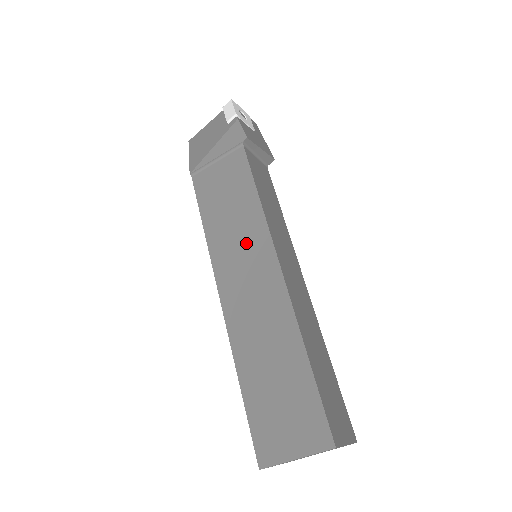
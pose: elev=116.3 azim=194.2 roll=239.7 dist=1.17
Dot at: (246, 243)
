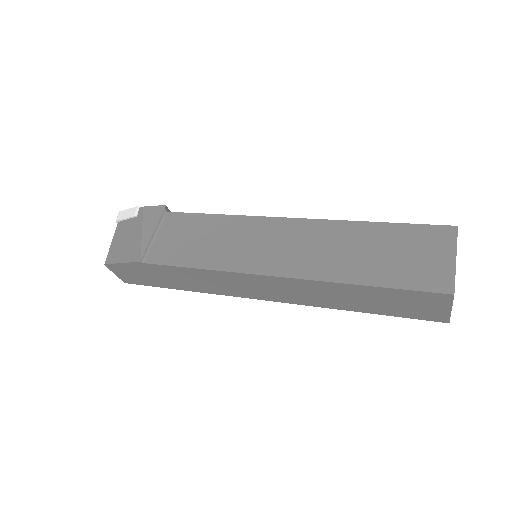
Dot at: (247, 237)
